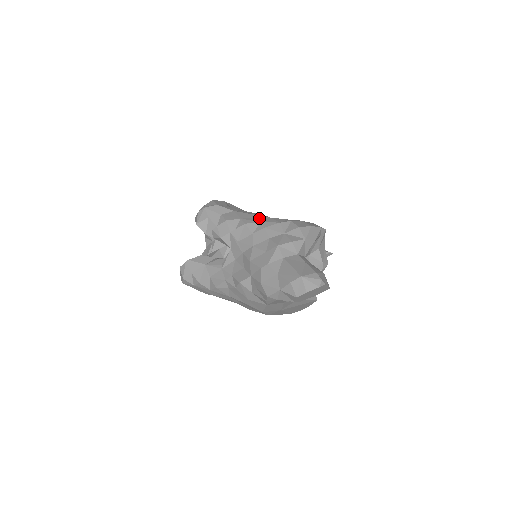
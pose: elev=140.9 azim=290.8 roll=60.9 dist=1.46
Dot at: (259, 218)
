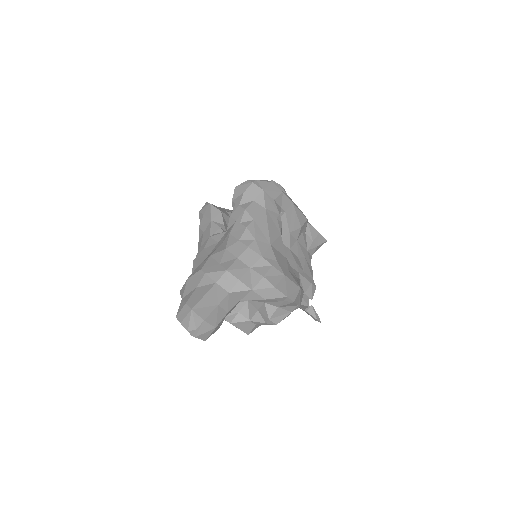
Dot at: (263, 235)
